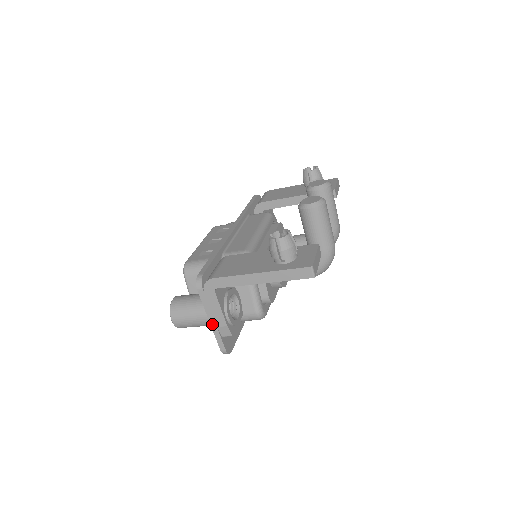
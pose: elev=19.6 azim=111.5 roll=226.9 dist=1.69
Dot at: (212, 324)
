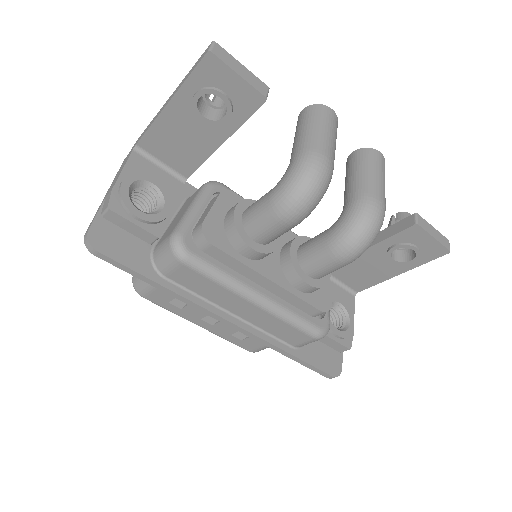
Dot at: (105, 197)
